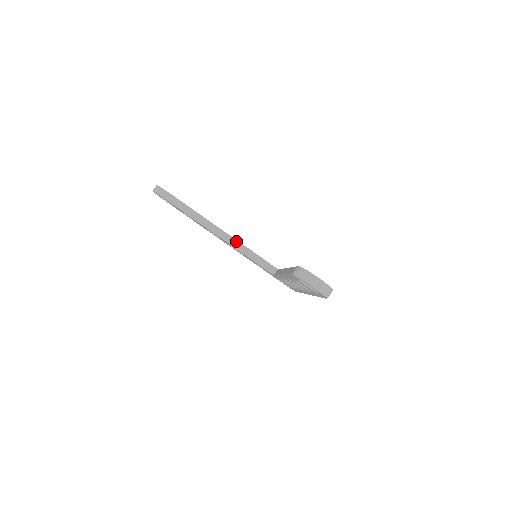
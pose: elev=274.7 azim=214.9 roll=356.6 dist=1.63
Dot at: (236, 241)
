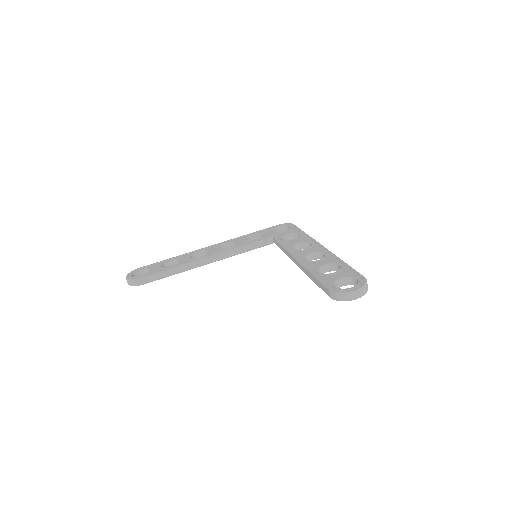
Dot at: (225, 253)
